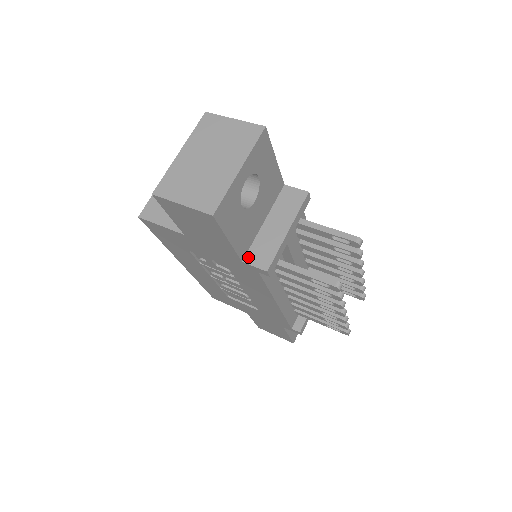
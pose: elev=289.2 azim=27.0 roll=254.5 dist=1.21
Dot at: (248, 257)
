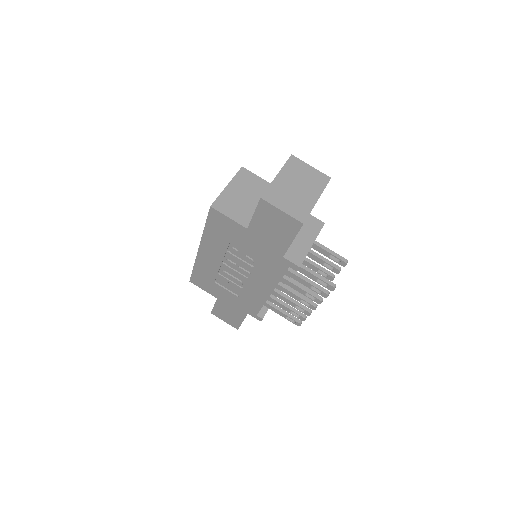
Dot at: (287, 255)
